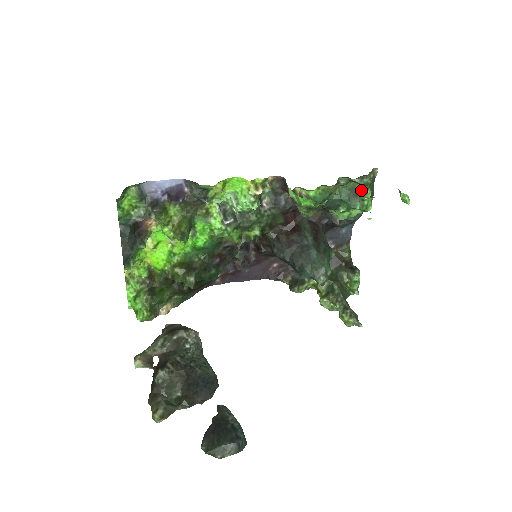
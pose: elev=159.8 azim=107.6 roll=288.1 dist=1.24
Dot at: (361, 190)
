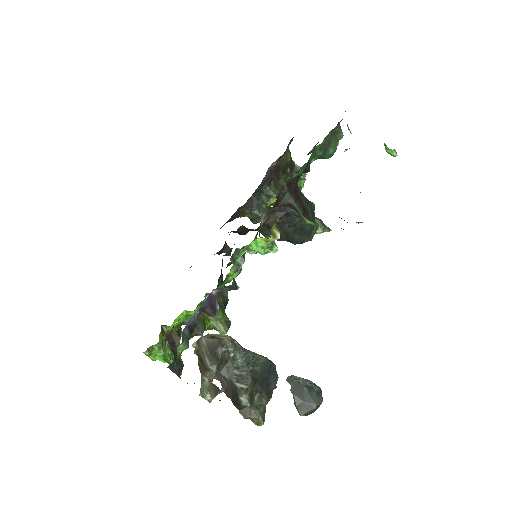
Dot at: (333, 137)
